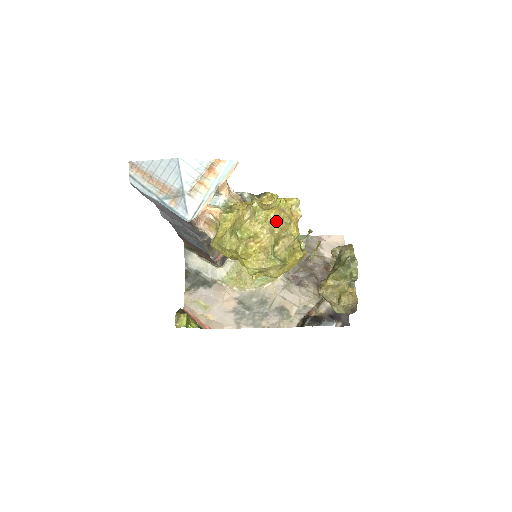
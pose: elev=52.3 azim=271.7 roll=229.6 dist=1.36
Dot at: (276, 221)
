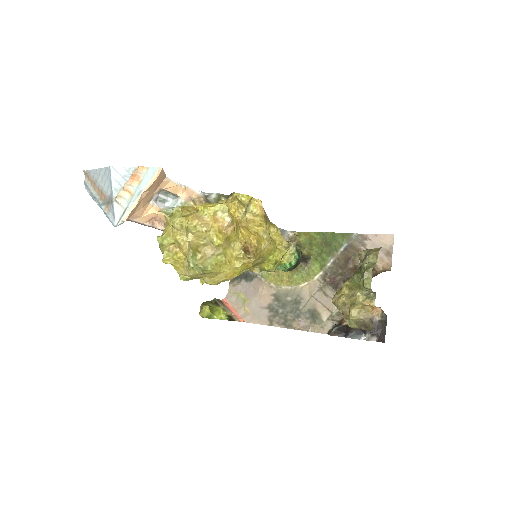
Dot at: (187, 229)
